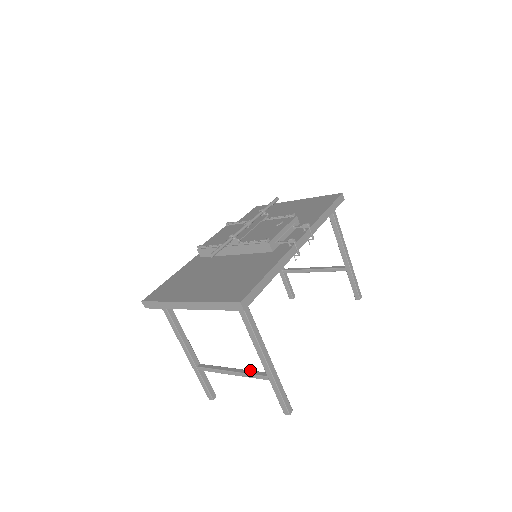
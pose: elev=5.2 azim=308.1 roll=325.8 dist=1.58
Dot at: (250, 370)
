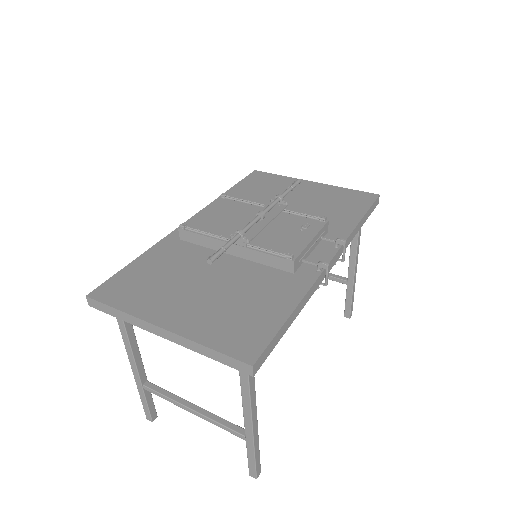
Dot at: (220, 417)
